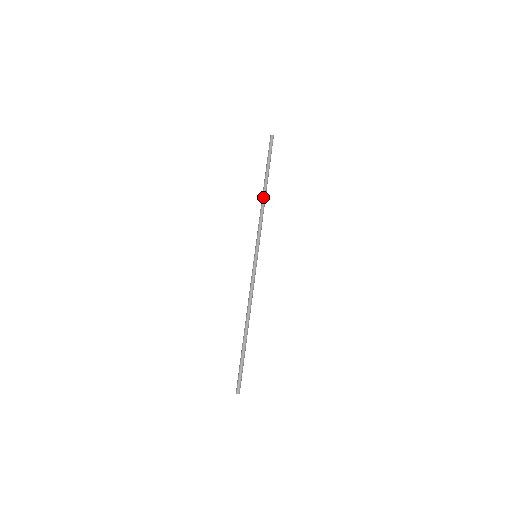
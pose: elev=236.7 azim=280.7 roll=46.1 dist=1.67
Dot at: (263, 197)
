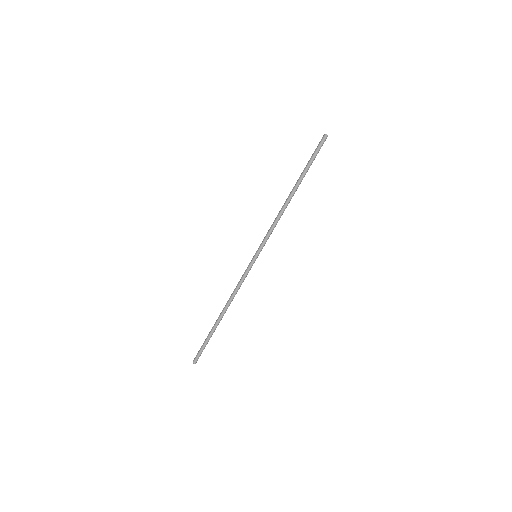
Dot at: (287, 201)
